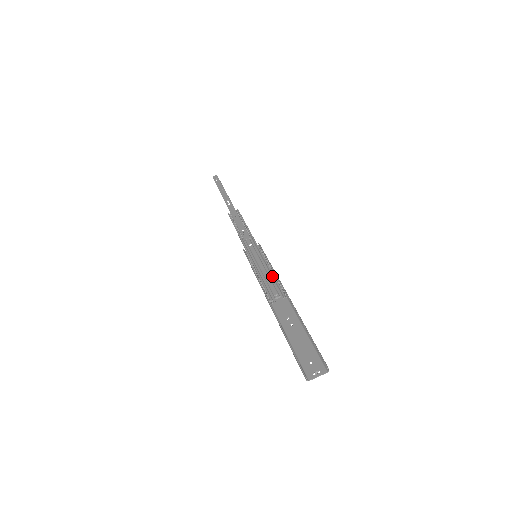
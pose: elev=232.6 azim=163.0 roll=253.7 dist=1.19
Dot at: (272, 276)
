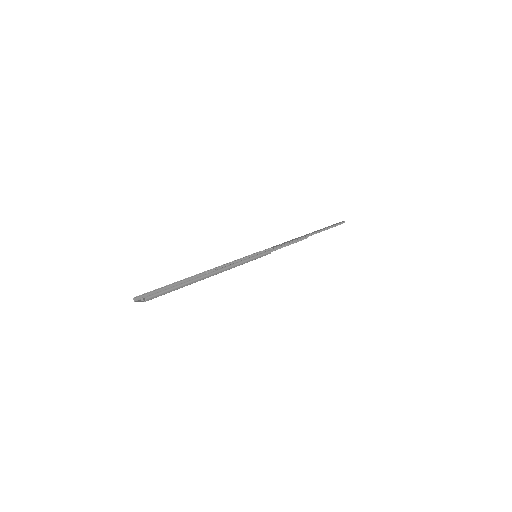
Dot at: (236, 264)
